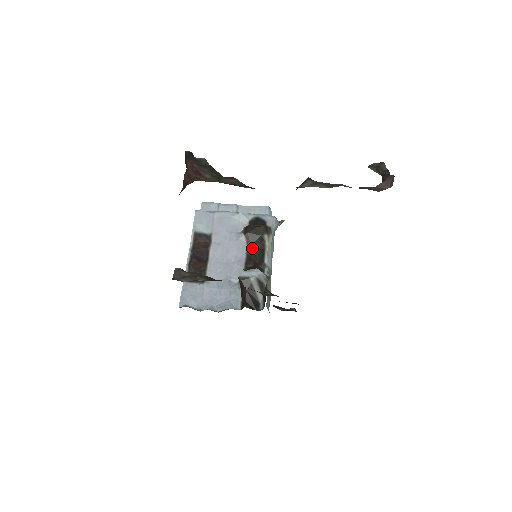
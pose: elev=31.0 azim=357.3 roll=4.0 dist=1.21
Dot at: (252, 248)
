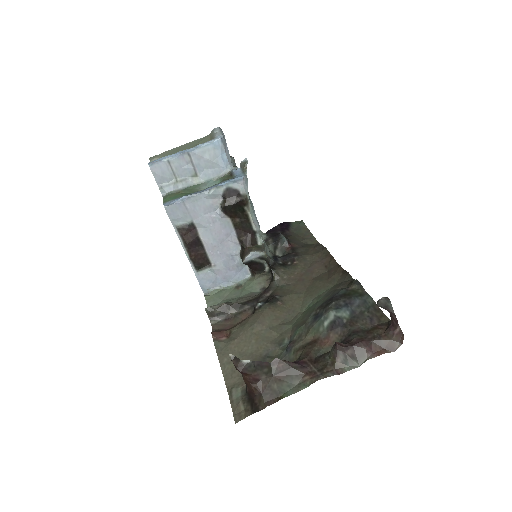
Dot at: (237, 221)
